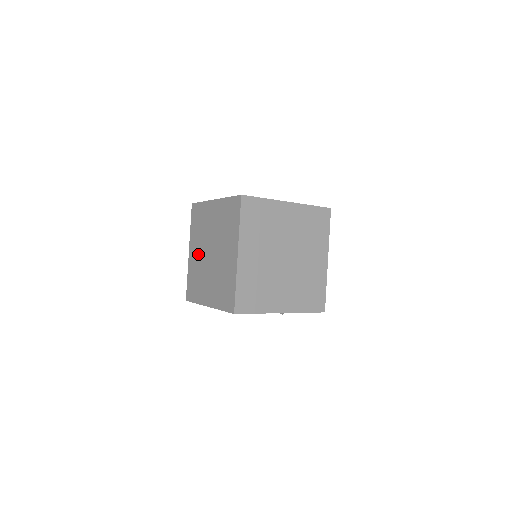
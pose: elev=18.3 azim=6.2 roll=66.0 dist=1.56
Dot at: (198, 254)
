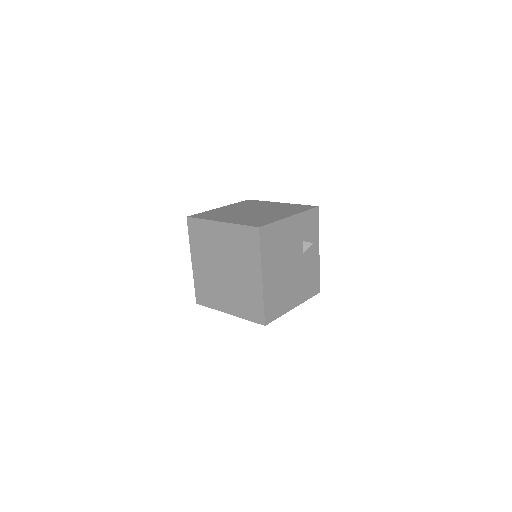
Dot at: (227, 294)
